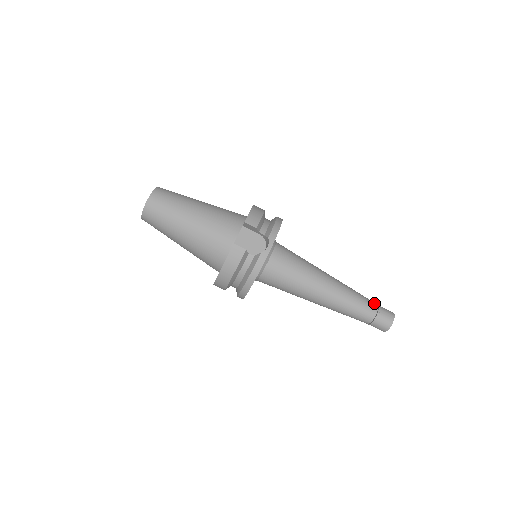
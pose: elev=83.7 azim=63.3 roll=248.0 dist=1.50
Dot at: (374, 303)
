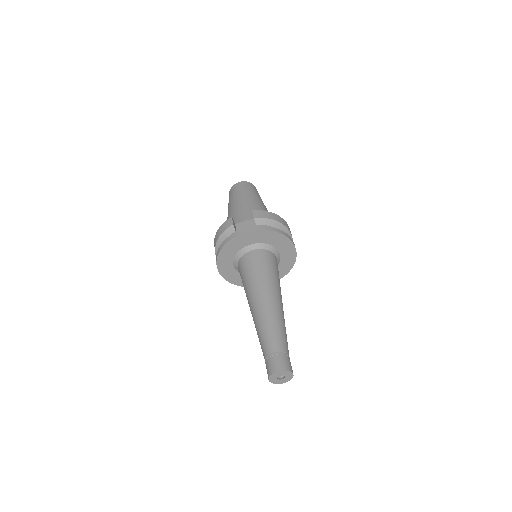
Dot at: (284, 347)
